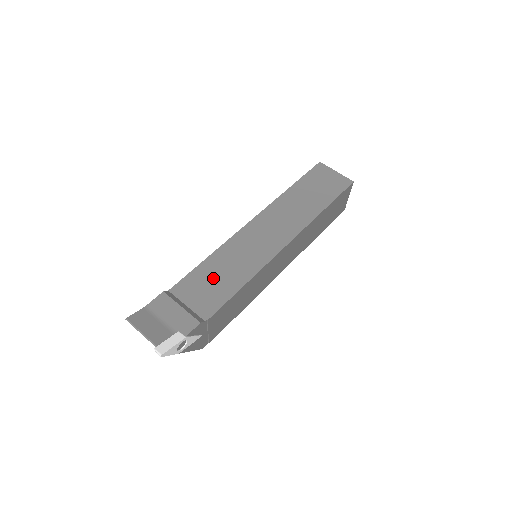
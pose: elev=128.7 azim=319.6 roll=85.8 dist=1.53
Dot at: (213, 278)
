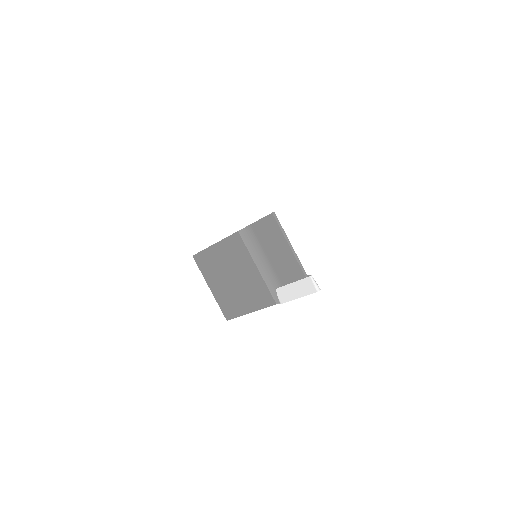
Dot at: occluded
